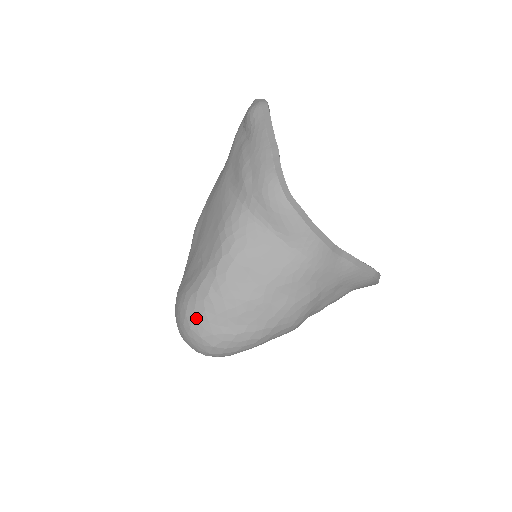
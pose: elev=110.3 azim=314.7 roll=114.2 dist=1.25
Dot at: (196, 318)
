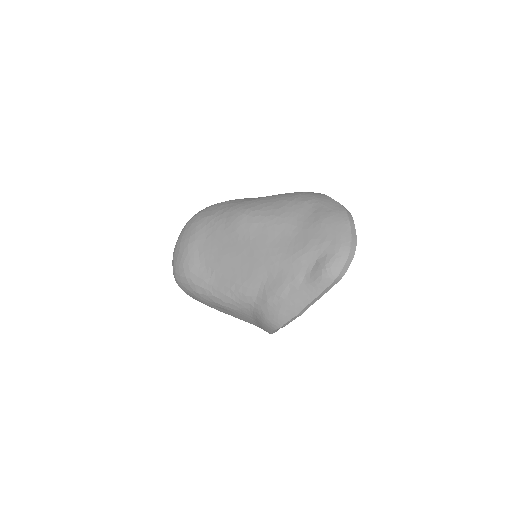
Dot at: (183, 285)
